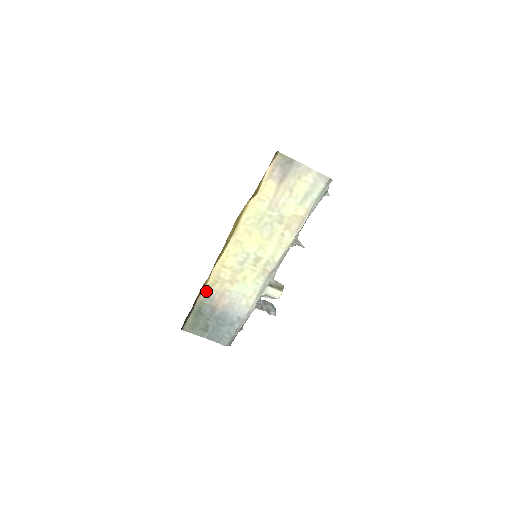
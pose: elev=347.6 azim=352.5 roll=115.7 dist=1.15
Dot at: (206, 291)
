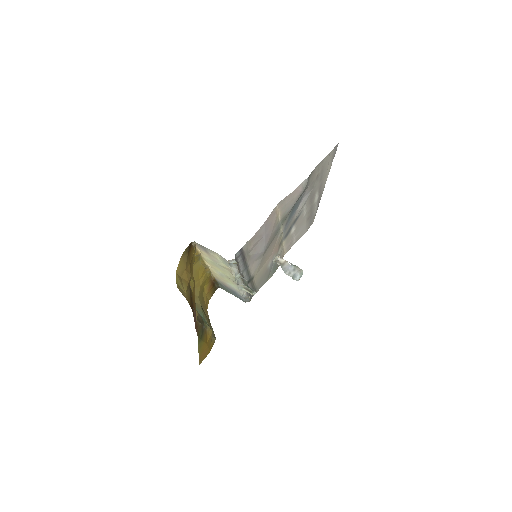
Dot at: (216, 279)
